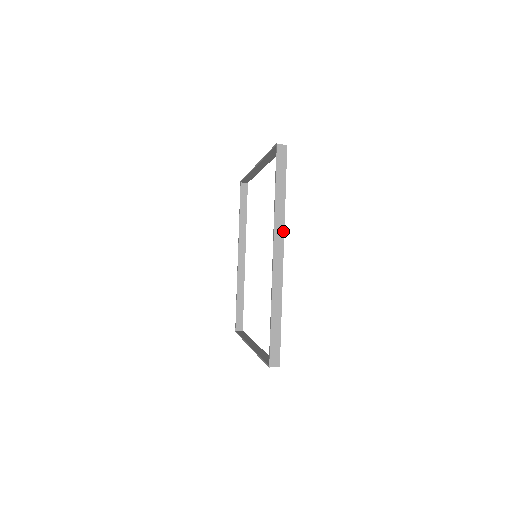
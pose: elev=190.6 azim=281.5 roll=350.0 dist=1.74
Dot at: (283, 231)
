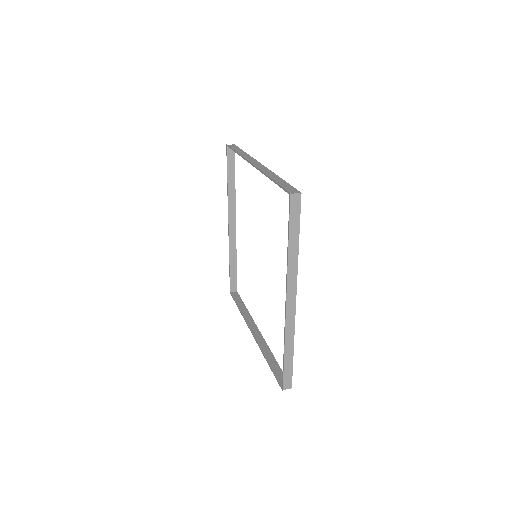
Dot at: (296, 280)
